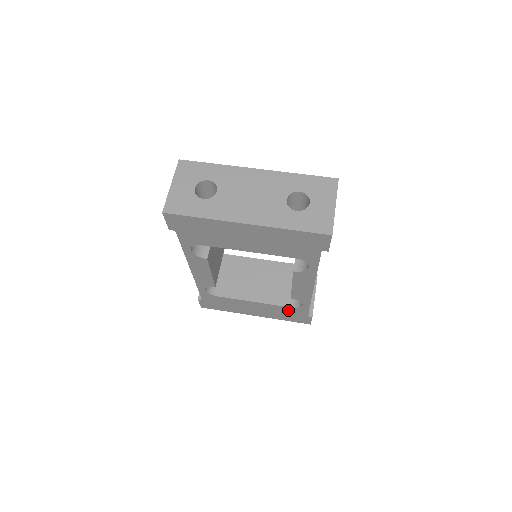
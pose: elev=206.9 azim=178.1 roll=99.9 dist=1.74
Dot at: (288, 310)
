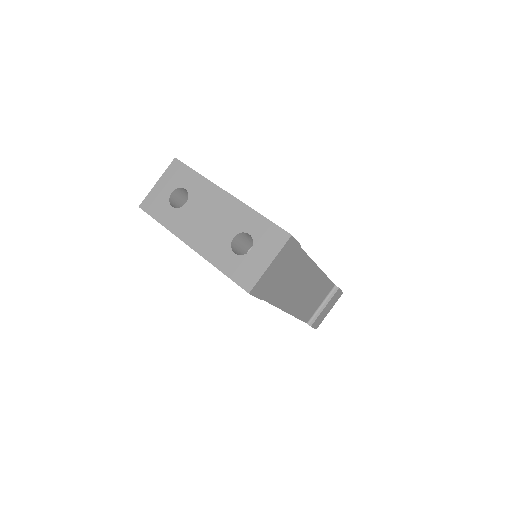
Dot at: occluded
